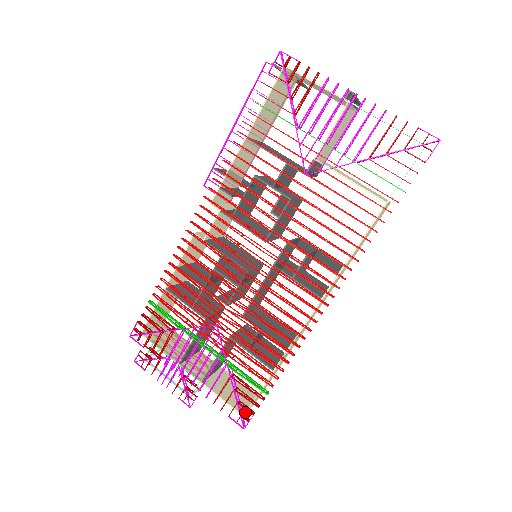
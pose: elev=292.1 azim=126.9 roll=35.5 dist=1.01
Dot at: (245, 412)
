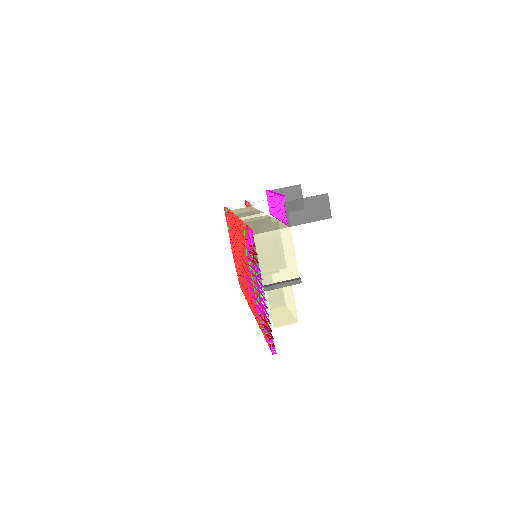
Dot at: occluded
